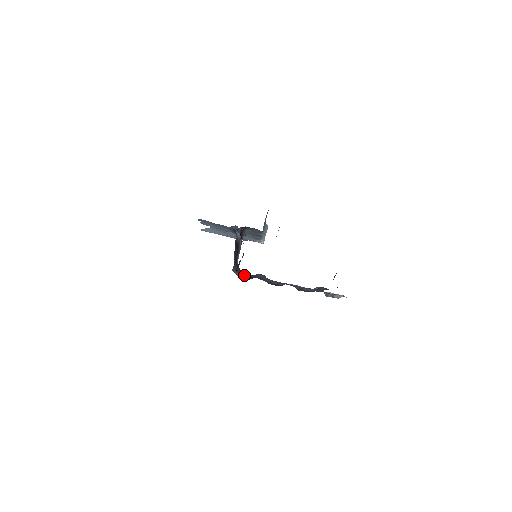
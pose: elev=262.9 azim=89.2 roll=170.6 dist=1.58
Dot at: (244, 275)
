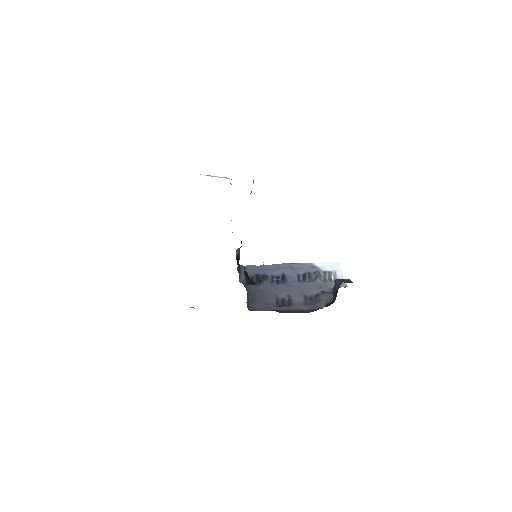
Dot at: (248, 275)
